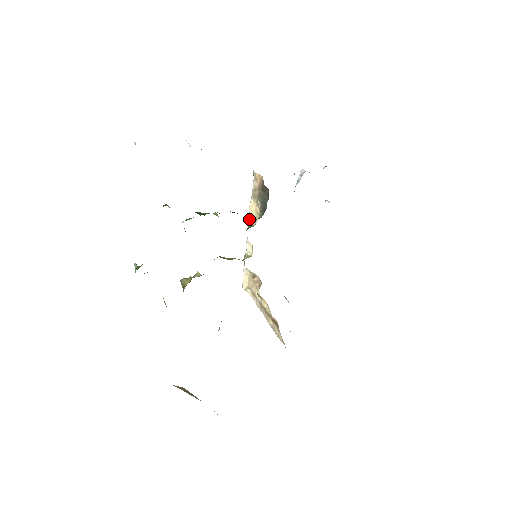
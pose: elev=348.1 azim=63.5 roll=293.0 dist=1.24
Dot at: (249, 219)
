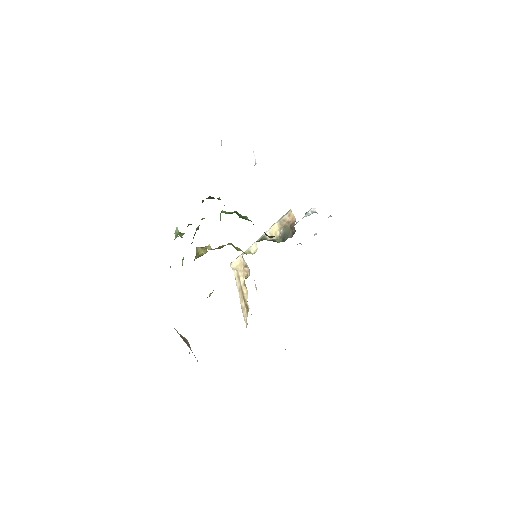
Dot at: (267, 232)
